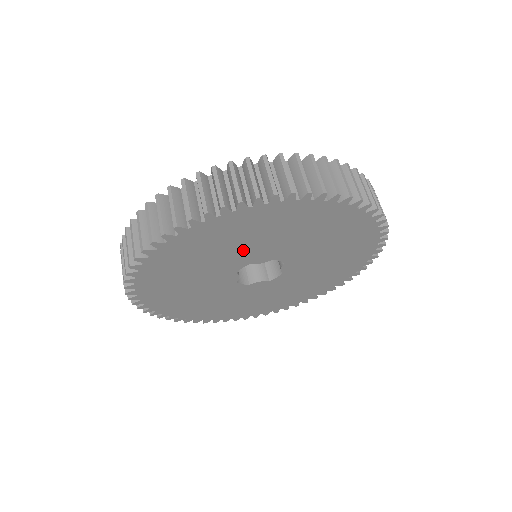
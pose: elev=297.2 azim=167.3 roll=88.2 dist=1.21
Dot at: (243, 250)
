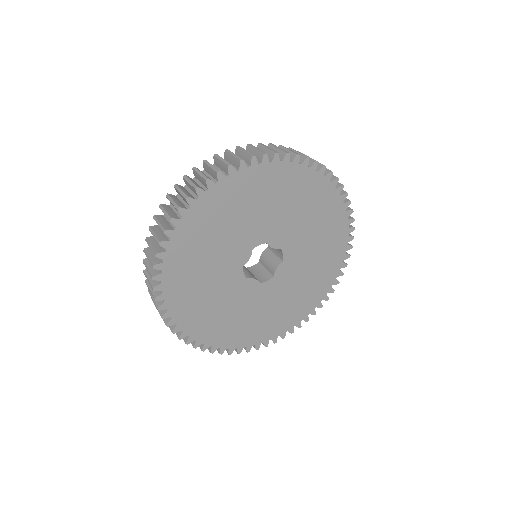
Dot at: (275, 218)
